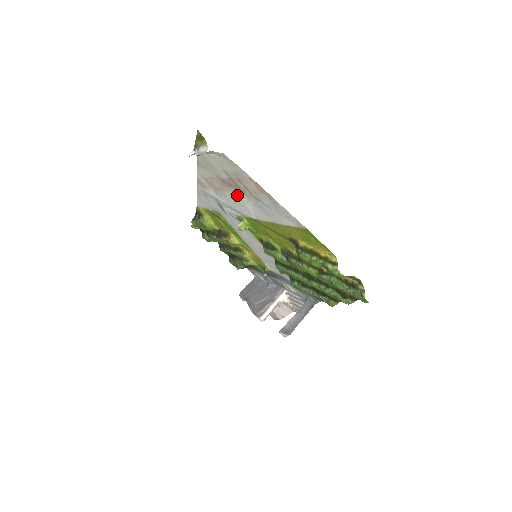
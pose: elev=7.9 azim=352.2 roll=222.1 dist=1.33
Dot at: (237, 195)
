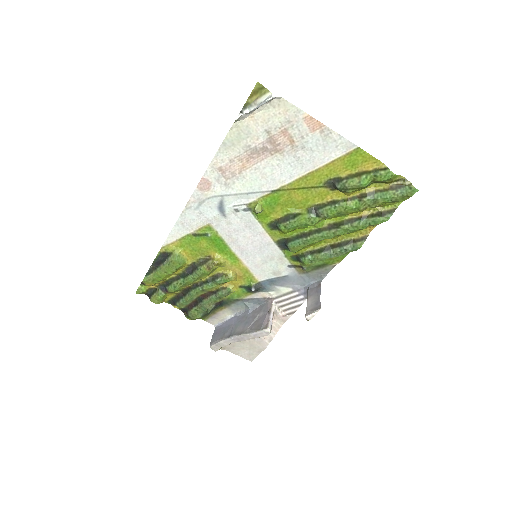
Dot at: (266, 163)
